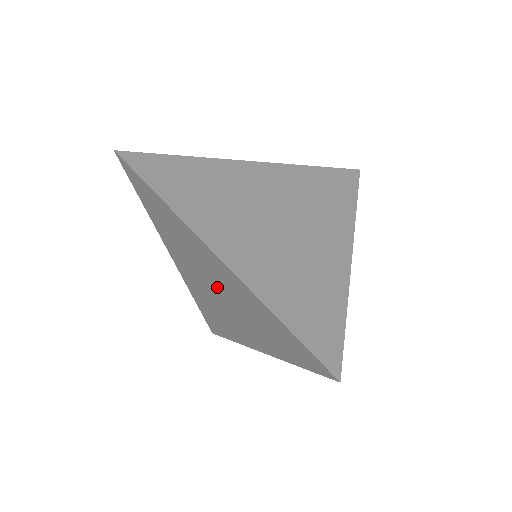
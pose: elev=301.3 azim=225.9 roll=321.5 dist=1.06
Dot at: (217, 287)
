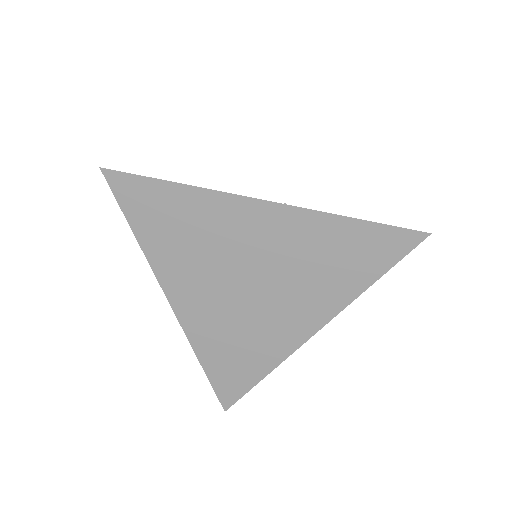
Dot at: (254, 270)
